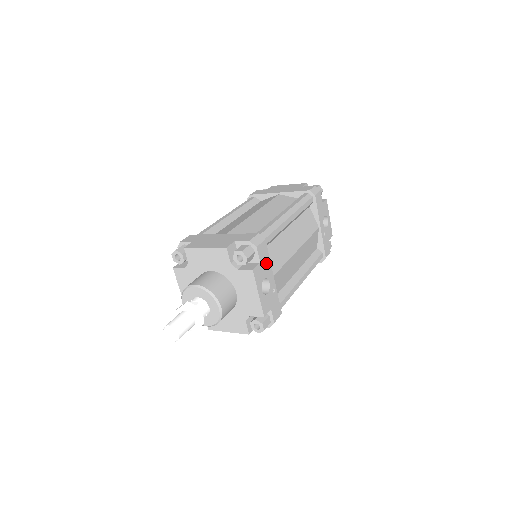
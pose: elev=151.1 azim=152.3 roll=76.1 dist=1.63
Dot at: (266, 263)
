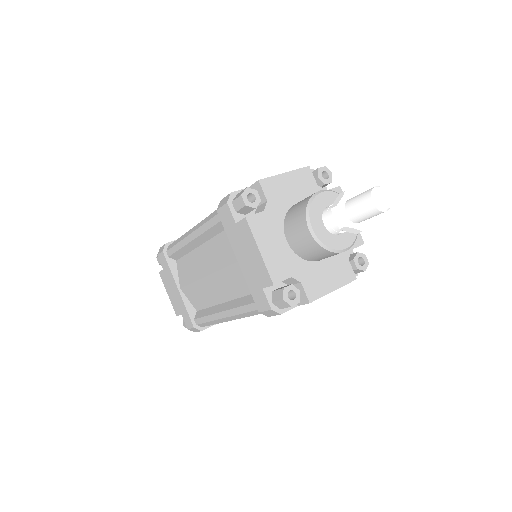
Dot at: occluded
